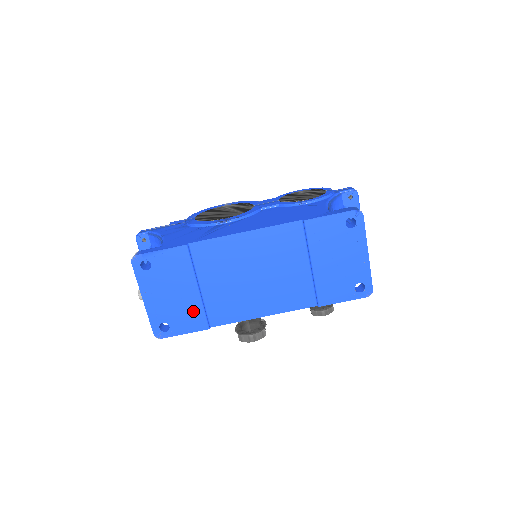
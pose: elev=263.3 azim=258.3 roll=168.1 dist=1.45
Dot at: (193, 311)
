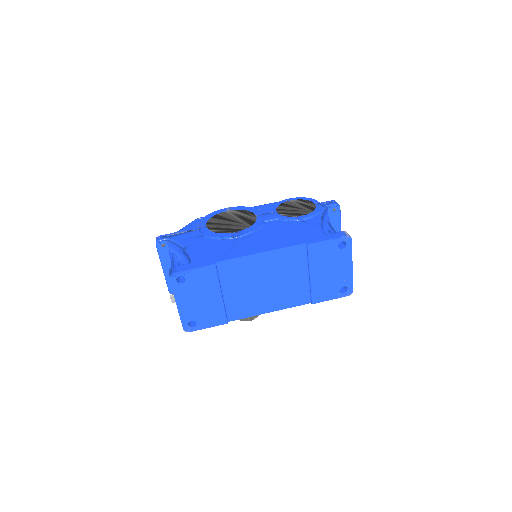
Dot at: (216, 311)
